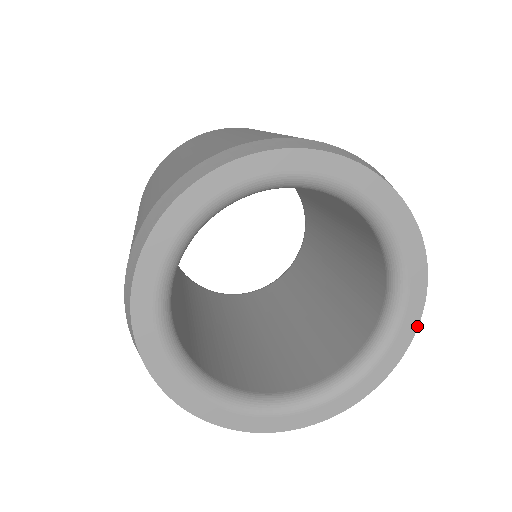
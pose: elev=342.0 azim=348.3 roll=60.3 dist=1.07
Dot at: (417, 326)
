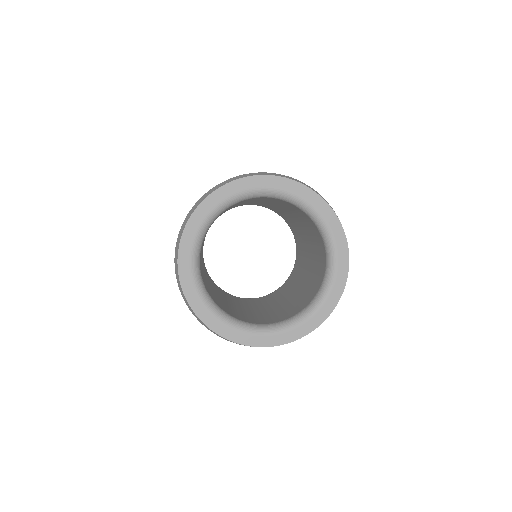
Dot at: (348, 270)
